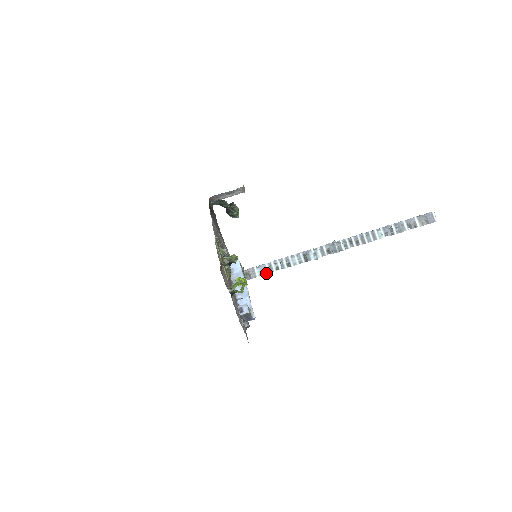
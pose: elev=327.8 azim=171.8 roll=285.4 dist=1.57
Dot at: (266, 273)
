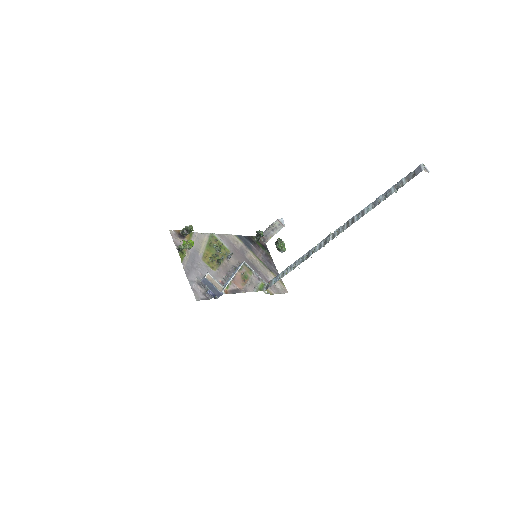
Dot at: occluded
